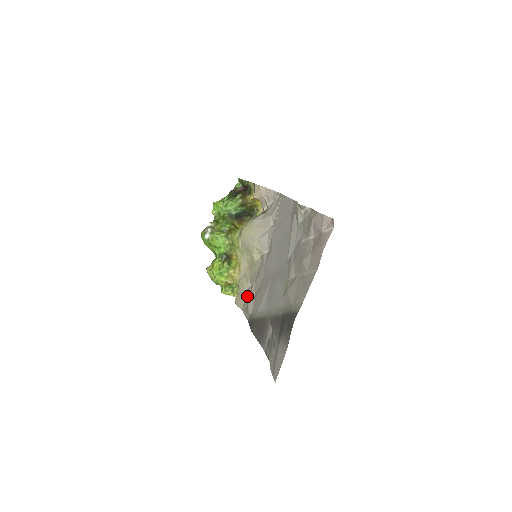
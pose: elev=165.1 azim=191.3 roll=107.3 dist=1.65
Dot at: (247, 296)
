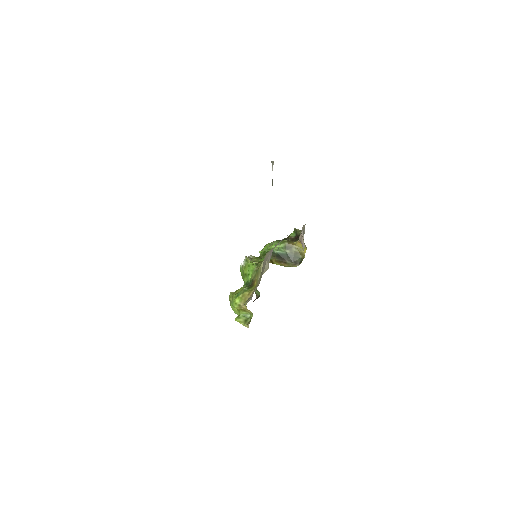
Dot at: occluded
